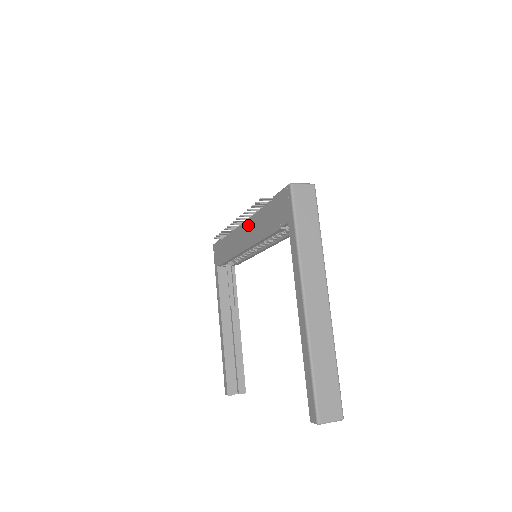
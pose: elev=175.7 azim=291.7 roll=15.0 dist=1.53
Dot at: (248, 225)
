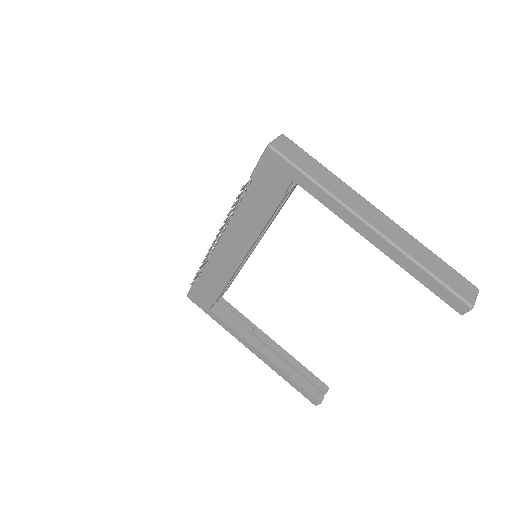
Dot at: (231, 233)
